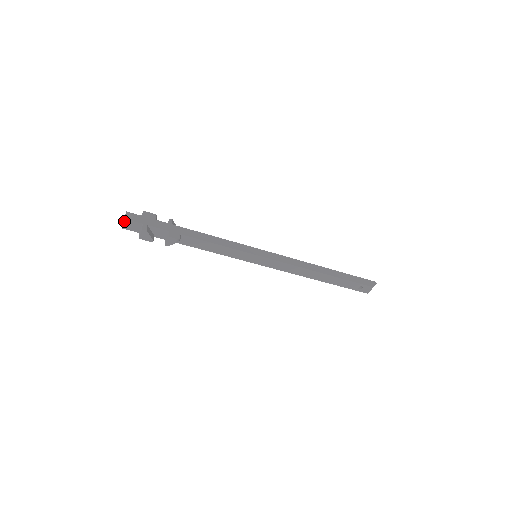
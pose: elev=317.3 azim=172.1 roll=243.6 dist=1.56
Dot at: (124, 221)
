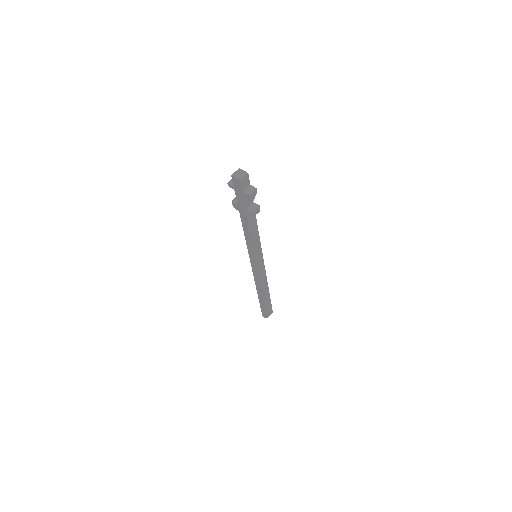
Dot at: (246, 174)
